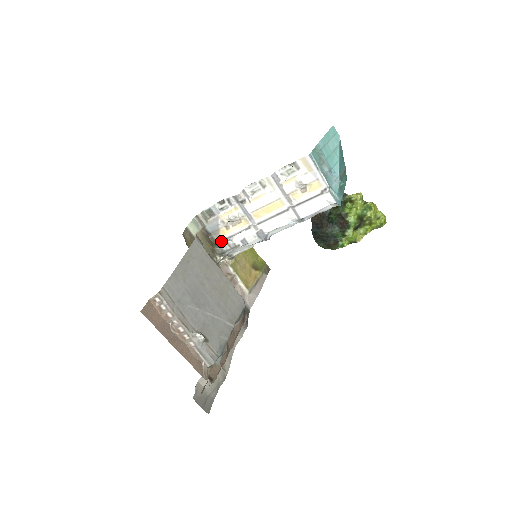
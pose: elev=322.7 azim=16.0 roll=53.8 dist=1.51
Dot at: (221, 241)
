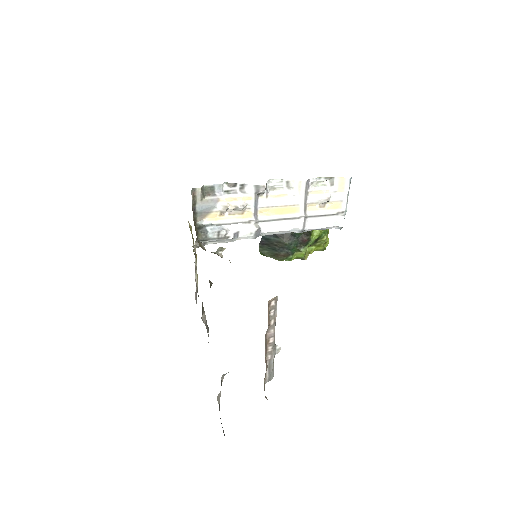
Dot at: (206, 226)
